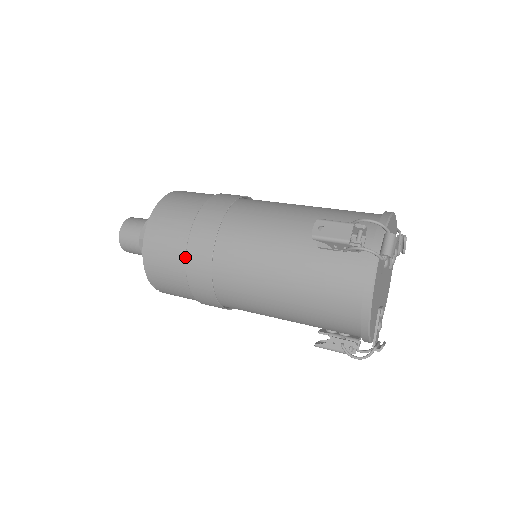
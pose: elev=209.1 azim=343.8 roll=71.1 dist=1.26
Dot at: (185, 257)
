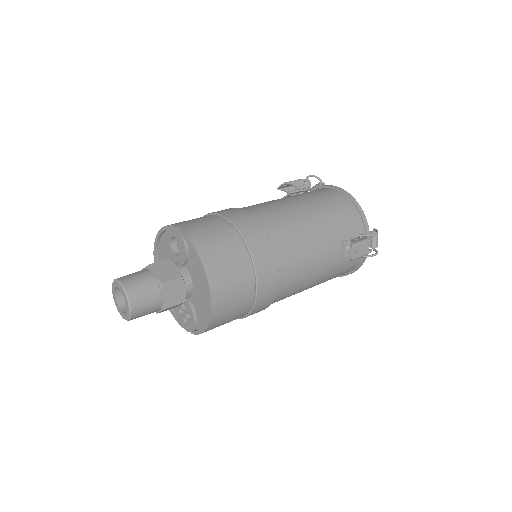
Dot at: (250, 309)
